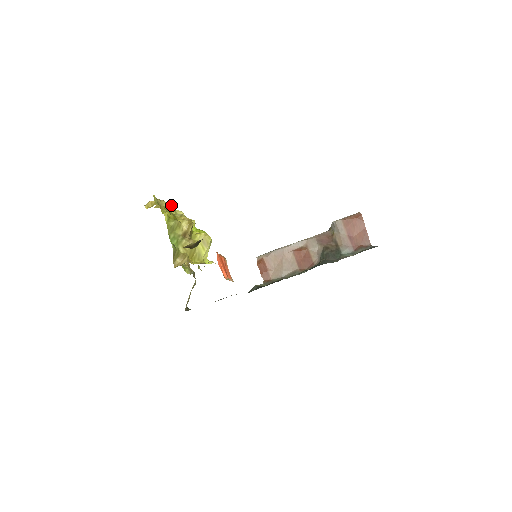
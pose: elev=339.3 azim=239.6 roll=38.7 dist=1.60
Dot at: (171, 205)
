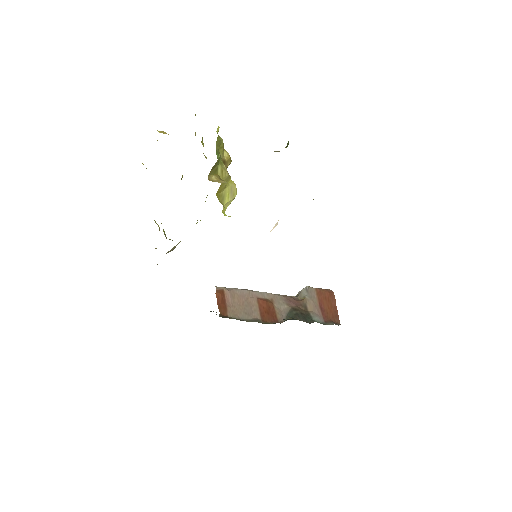
Dot at: occluded
